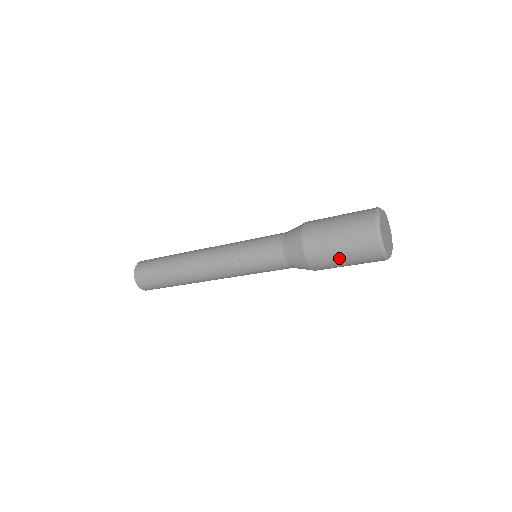
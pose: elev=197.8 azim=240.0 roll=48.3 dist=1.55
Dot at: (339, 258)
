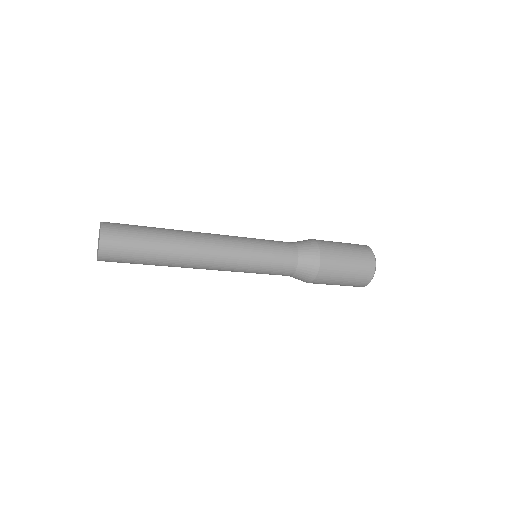
Dot at: (335, 284)
